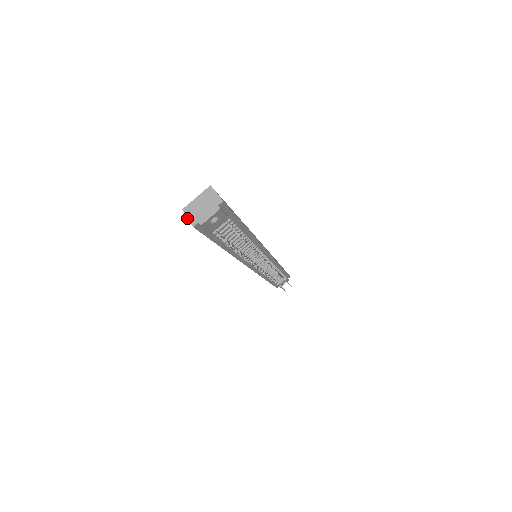
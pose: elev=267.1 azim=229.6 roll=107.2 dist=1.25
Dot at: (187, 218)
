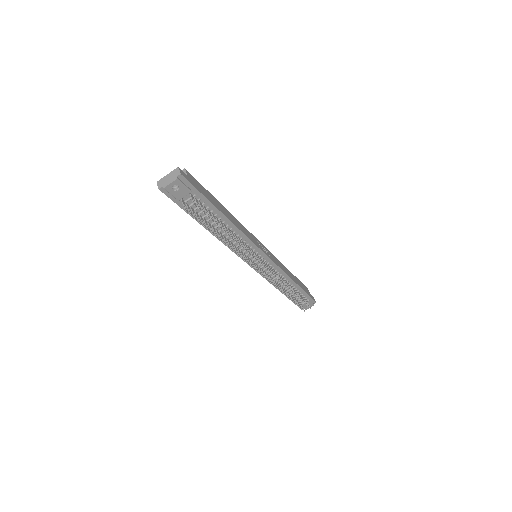
Dot at: (157, 184)
